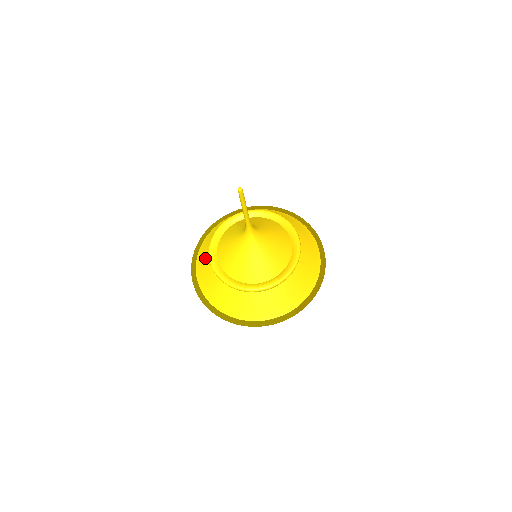
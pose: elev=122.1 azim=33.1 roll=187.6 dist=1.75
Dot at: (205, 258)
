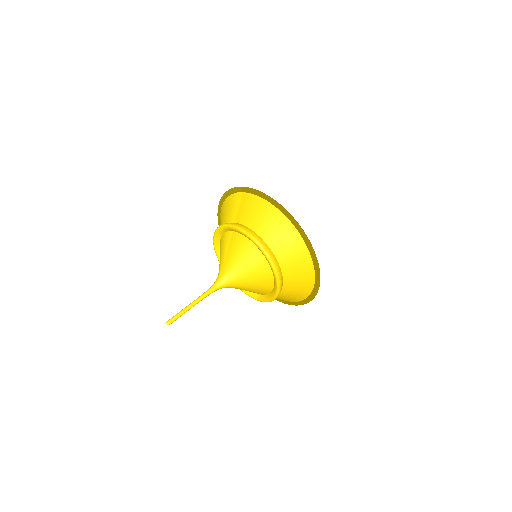
Dot at: occluded
